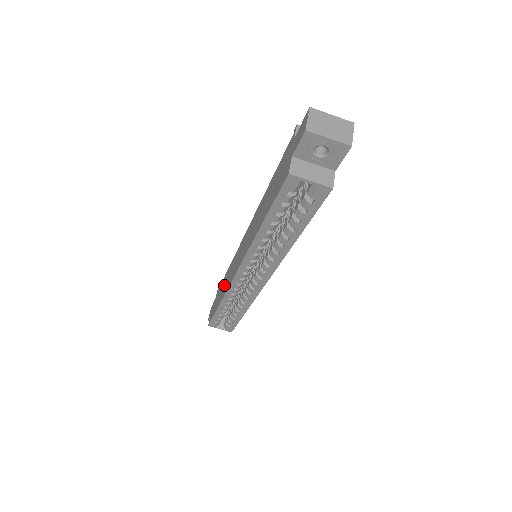
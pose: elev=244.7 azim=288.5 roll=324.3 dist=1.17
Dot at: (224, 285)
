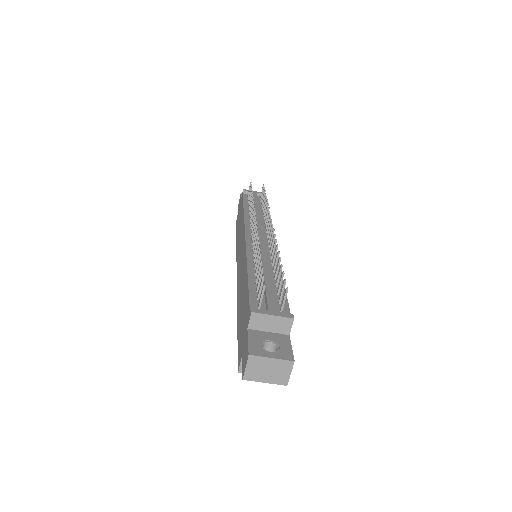
Dot at: (239, 229)
